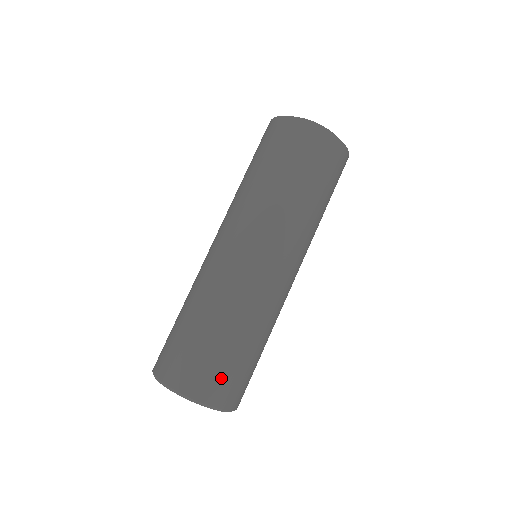
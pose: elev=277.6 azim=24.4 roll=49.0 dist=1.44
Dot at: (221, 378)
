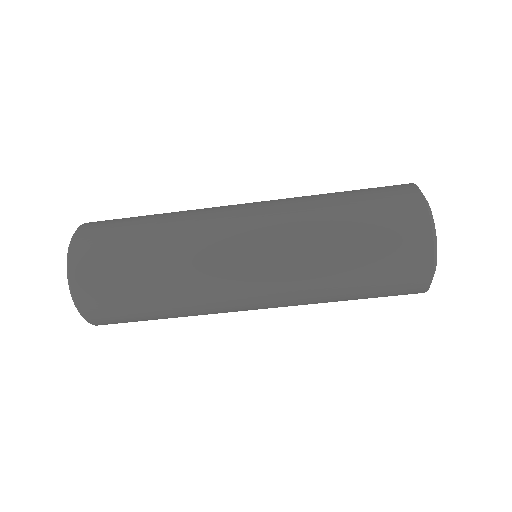
Dot at: (107, 300)
